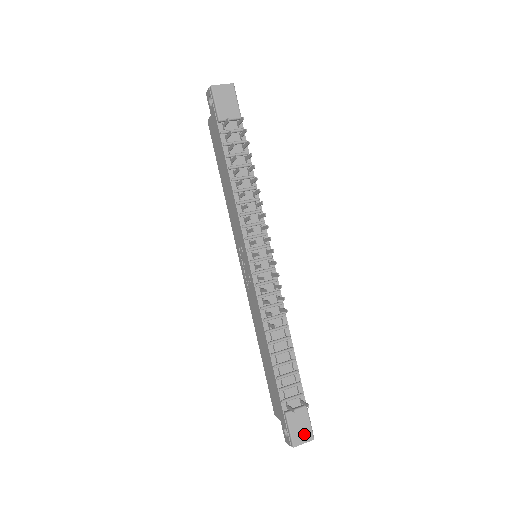
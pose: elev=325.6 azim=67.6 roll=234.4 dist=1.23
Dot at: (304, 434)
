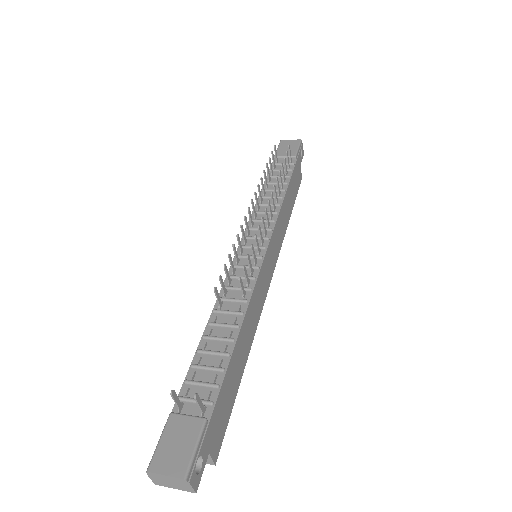
Dot at: (175, 459)
